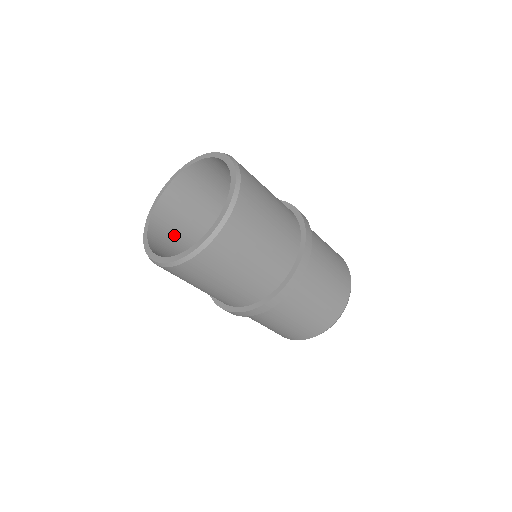
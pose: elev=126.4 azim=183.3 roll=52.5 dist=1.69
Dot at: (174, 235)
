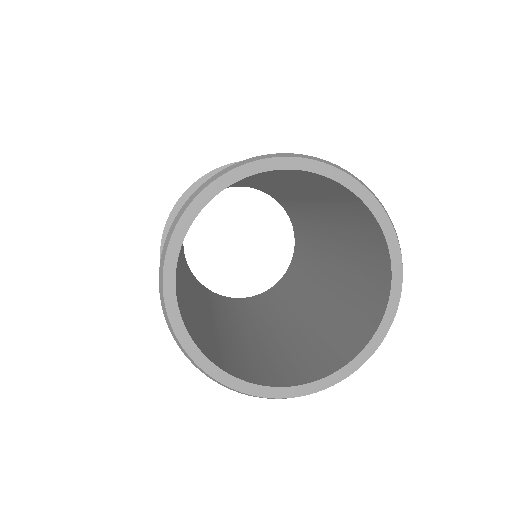
Dot at: occluded
